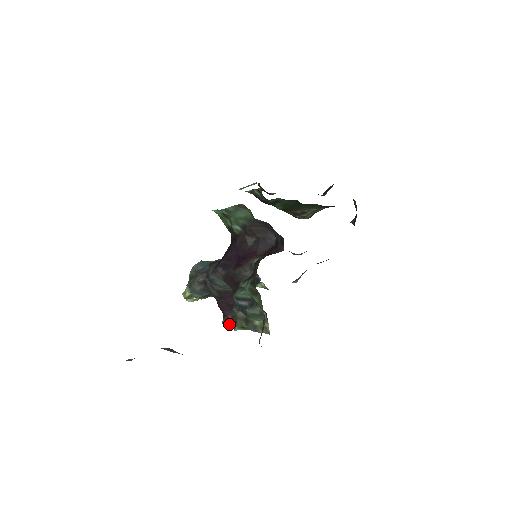
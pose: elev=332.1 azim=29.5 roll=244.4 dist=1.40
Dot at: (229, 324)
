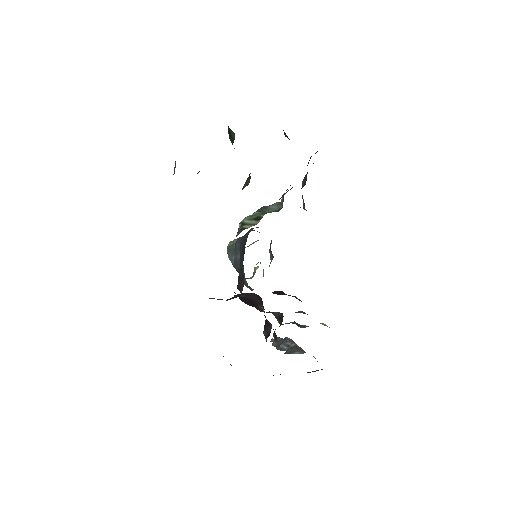
Dot at: occluded
